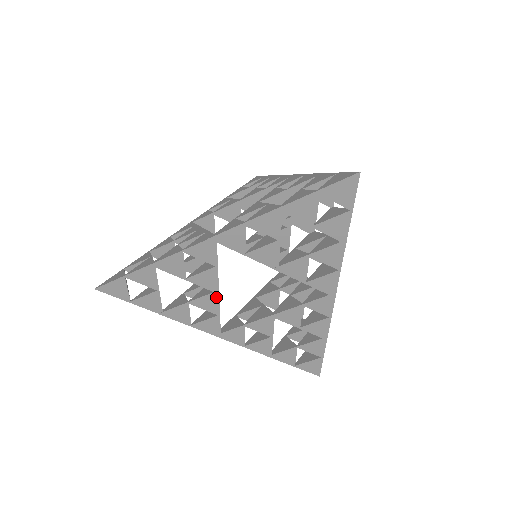
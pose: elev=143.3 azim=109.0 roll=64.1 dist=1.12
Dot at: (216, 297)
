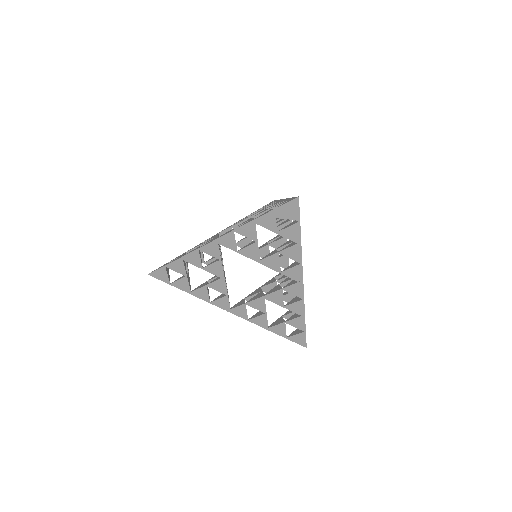
Dot at: (223, 282)
